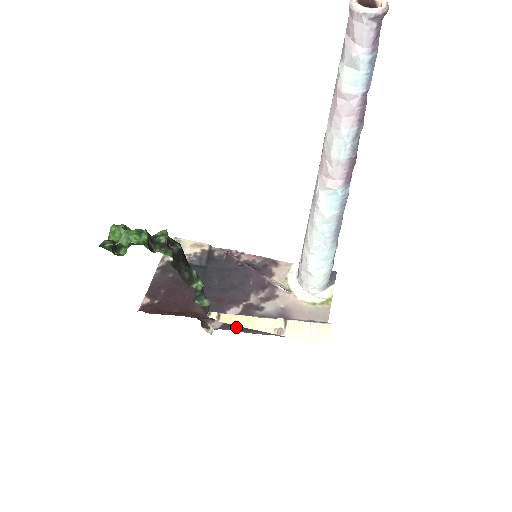
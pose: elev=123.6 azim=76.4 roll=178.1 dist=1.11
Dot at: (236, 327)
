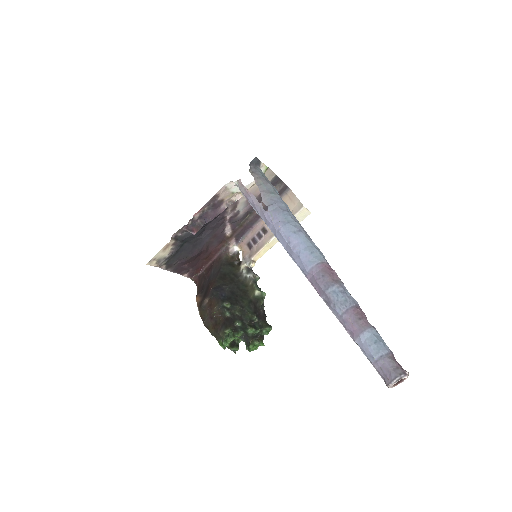
Dot at: (242, 233)
